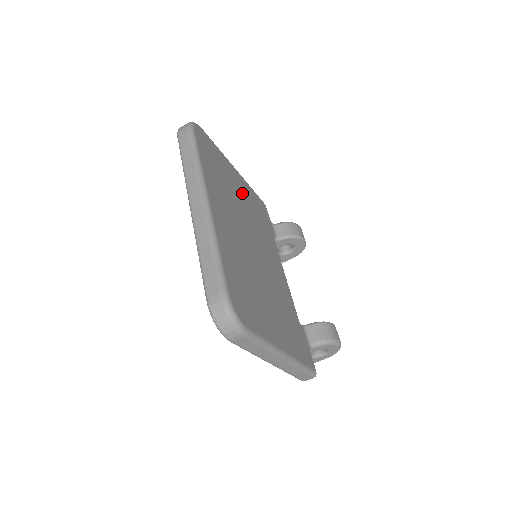
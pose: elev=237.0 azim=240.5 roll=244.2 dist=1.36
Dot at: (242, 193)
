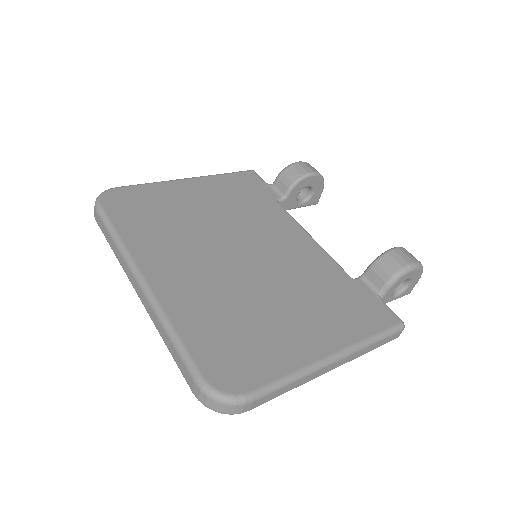
Dot at: (204, 201)
